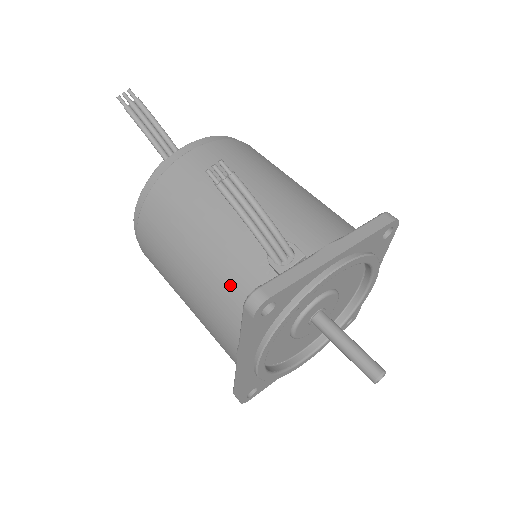
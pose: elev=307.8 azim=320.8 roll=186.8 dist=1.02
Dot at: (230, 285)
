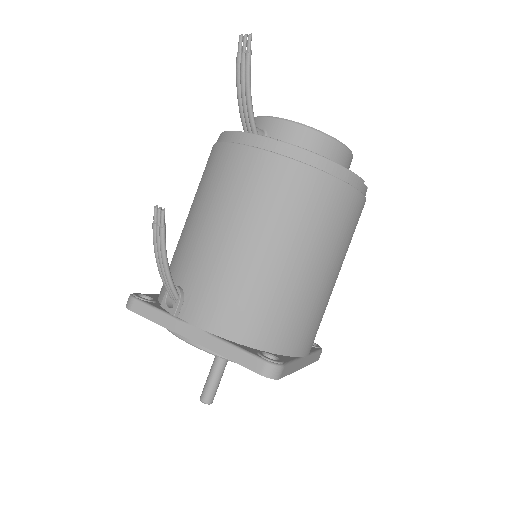
Dot at: occluded
